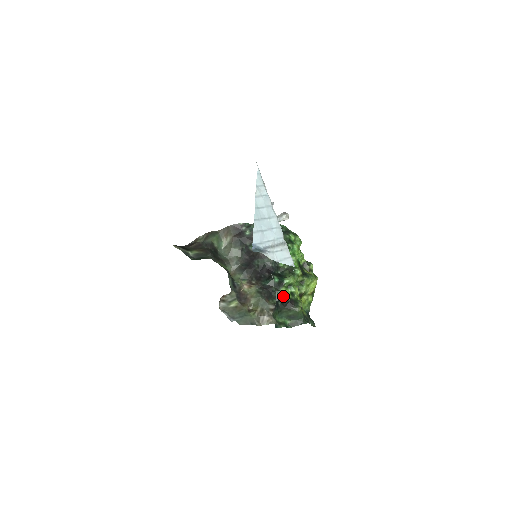
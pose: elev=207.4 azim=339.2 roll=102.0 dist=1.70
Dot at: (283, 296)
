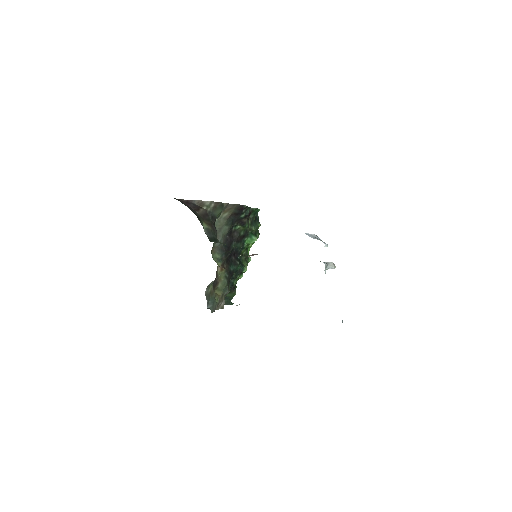
Dot at: (235, 282)
